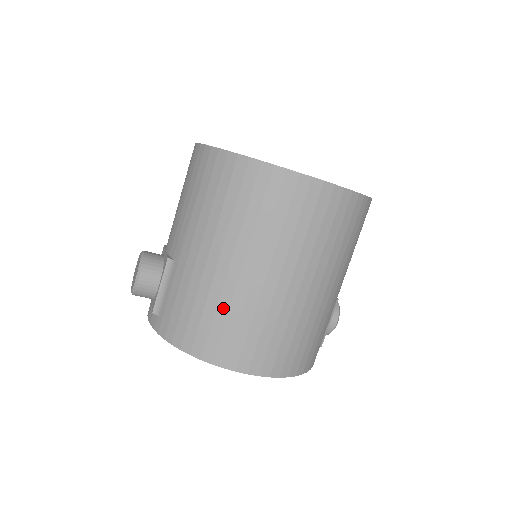
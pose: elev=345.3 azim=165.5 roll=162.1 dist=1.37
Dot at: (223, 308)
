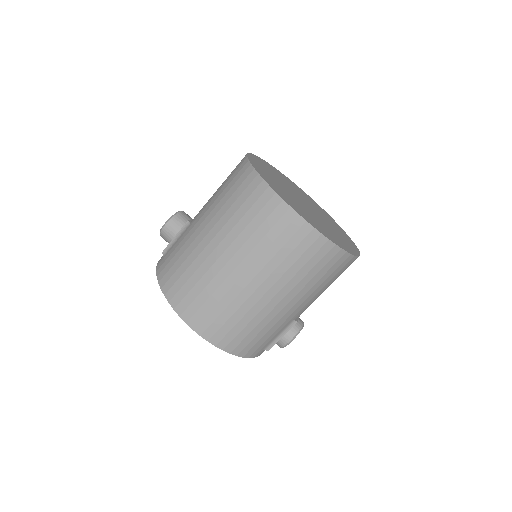
Dot at: (193, 268)
